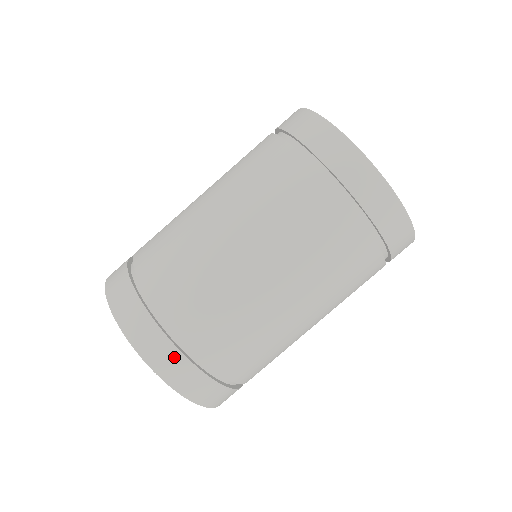
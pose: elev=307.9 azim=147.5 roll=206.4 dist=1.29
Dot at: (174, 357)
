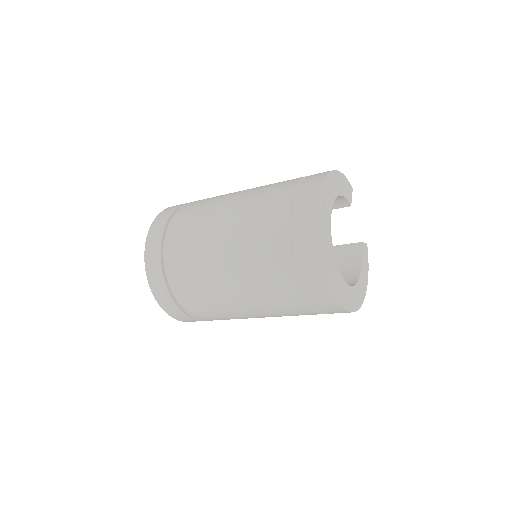
Dot at: (189, 319)
